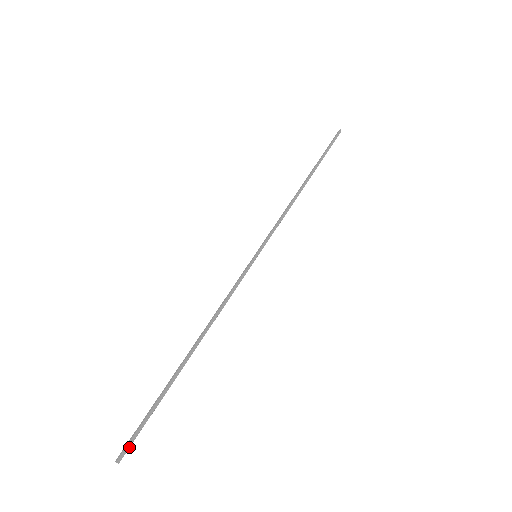
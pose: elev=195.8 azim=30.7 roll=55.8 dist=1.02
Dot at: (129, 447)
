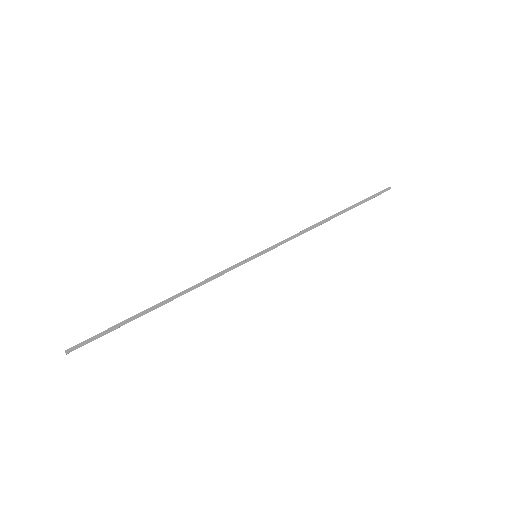
Dot at: (79, 345)
